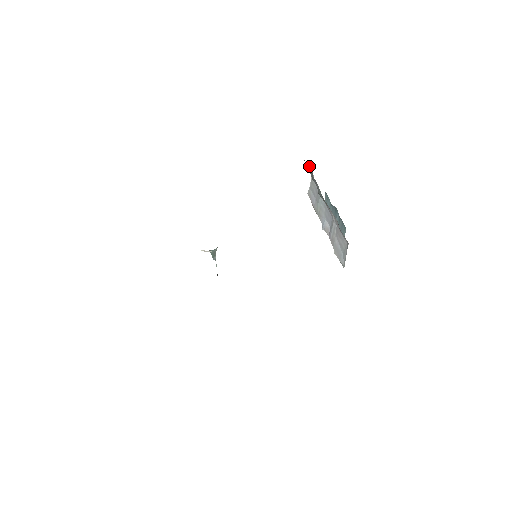
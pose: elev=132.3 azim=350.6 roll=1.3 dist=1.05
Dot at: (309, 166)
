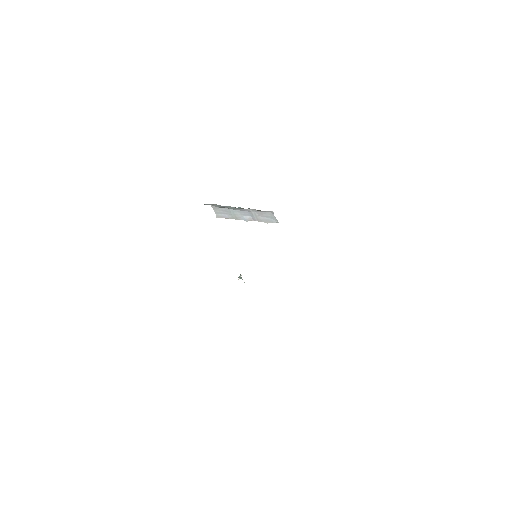
Dot at: (211, 204)
